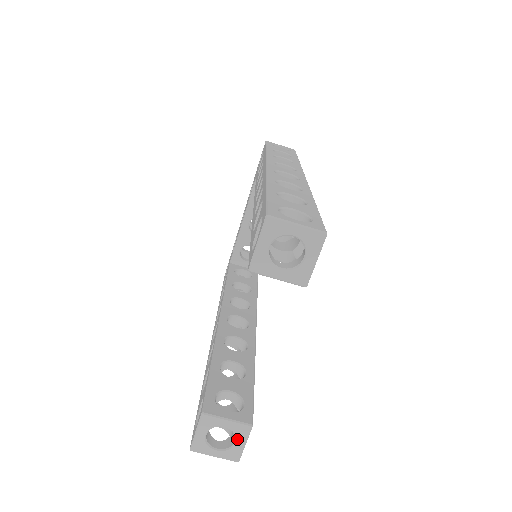
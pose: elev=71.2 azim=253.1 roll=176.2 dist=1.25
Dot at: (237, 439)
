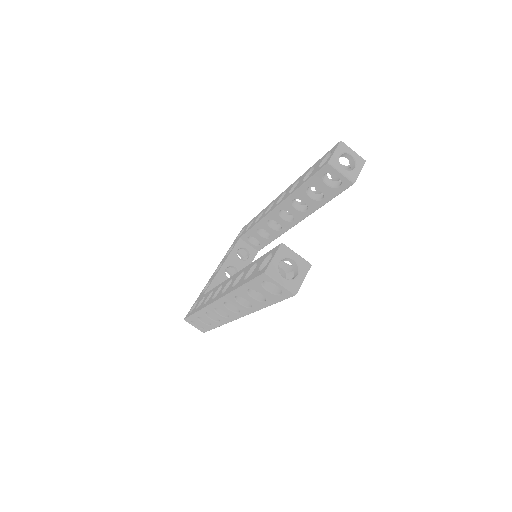
Dot at: (300, 273)
